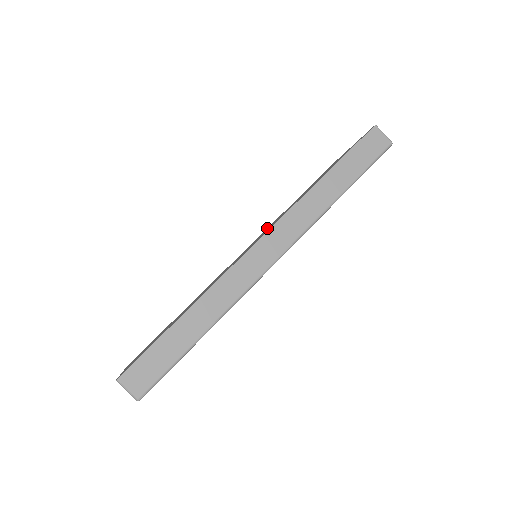
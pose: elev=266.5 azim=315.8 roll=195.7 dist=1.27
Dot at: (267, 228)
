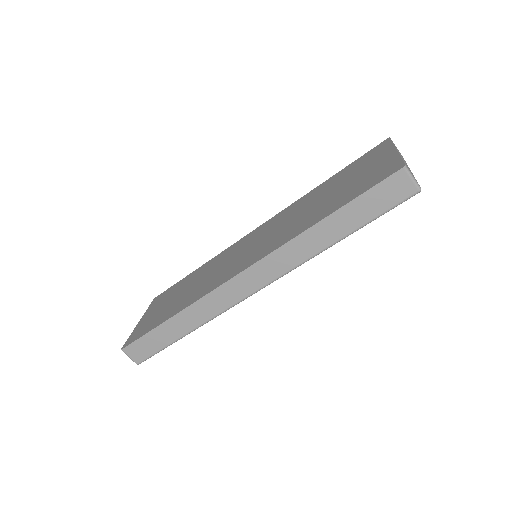
Dot at: (284, 212)
